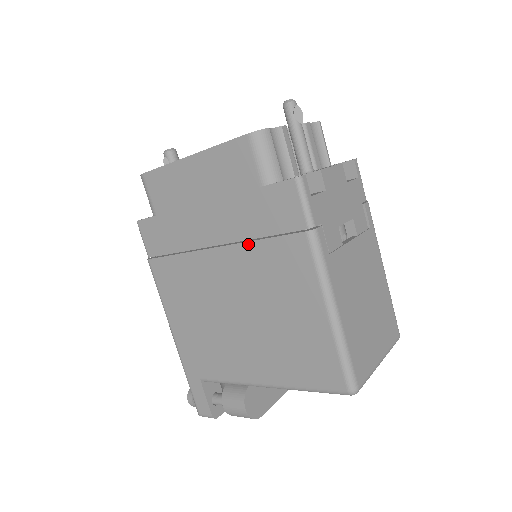
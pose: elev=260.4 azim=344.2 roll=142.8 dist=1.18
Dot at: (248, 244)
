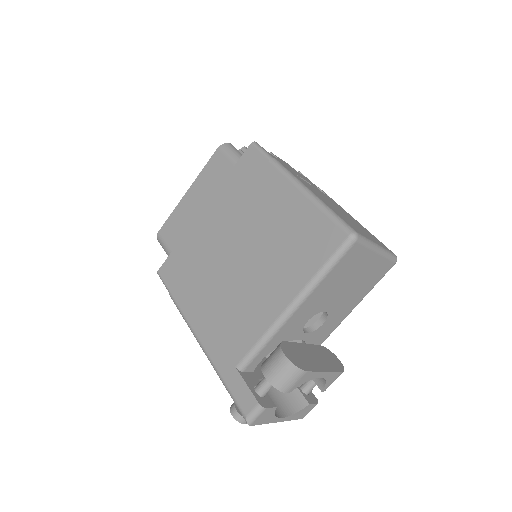
Dot at: (238, 204)
